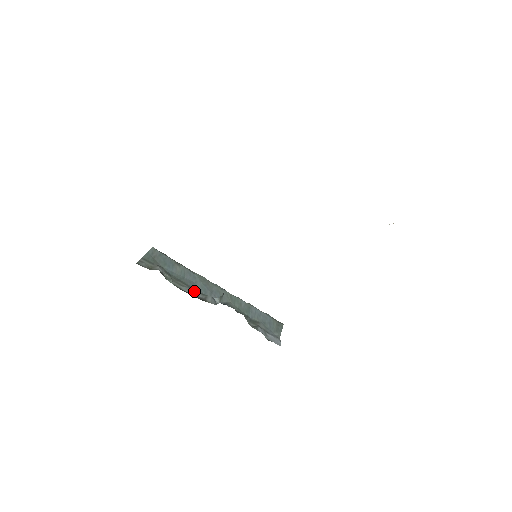
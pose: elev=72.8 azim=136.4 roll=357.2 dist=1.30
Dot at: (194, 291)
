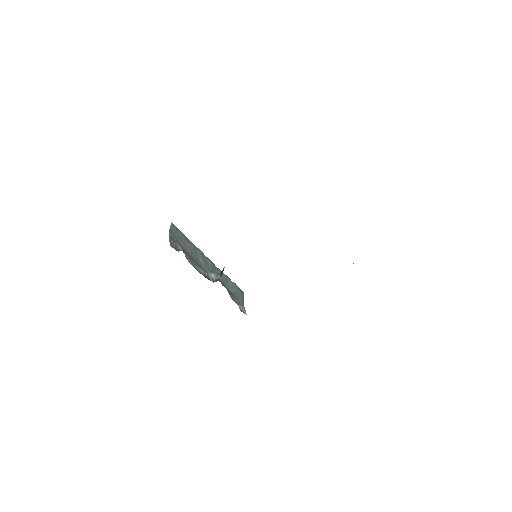
Dot at: (201, 269)
